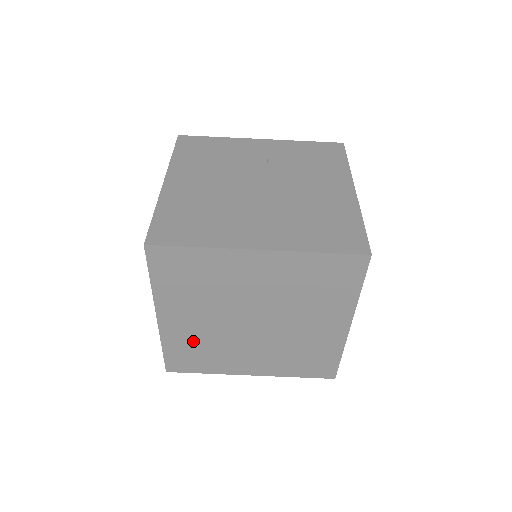
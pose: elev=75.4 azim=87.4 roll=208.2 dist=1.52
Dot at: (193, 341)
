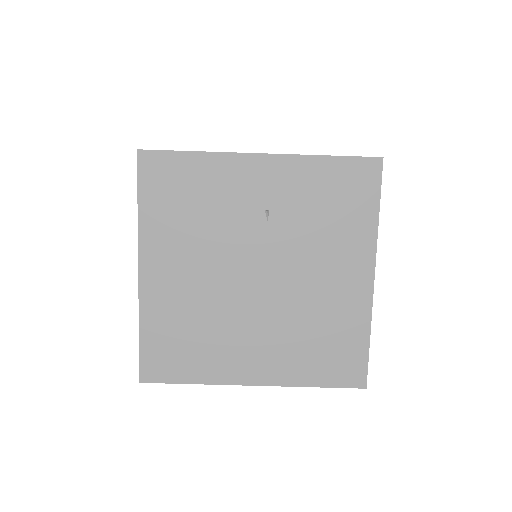
Dot at: occluded
